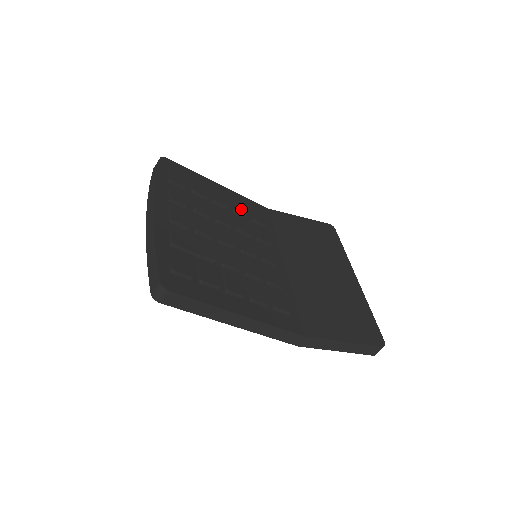
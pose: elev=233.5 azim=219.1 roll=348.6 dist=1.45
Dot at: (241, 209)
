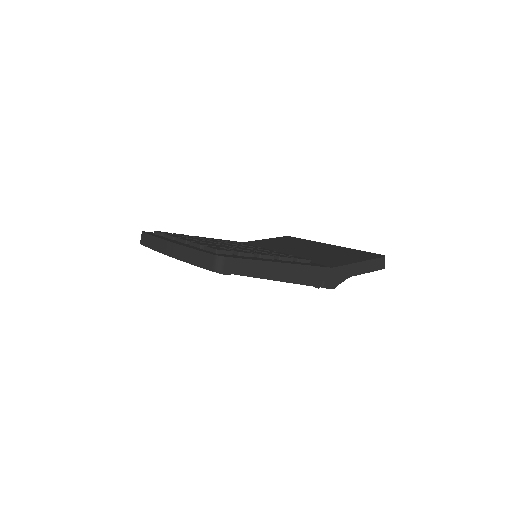
Dot at: (221, 240)
